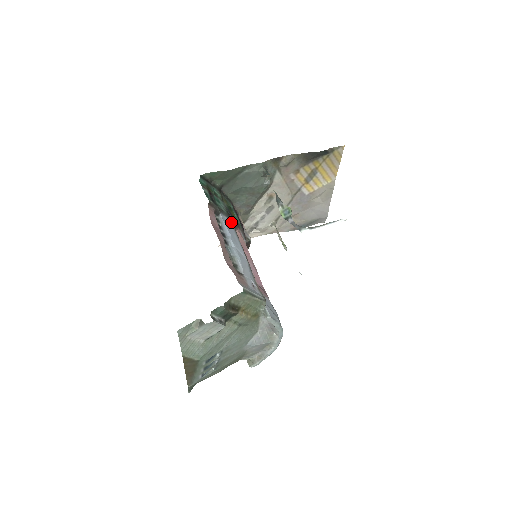
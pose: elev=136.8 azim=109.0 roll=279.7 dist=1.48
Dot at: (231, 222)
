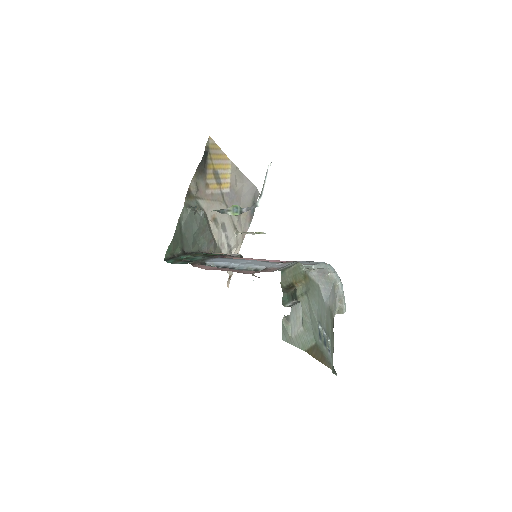
Dot at: (217, 258)
